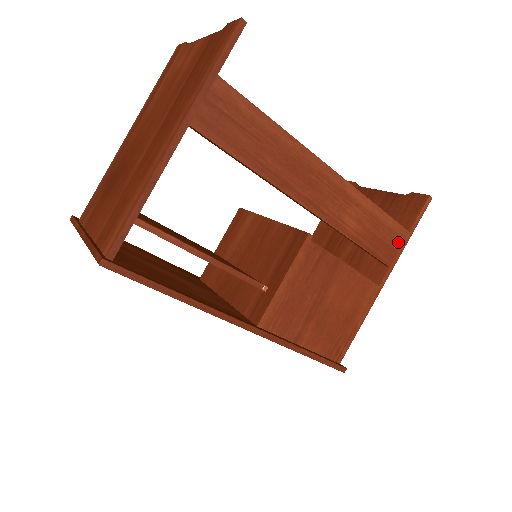
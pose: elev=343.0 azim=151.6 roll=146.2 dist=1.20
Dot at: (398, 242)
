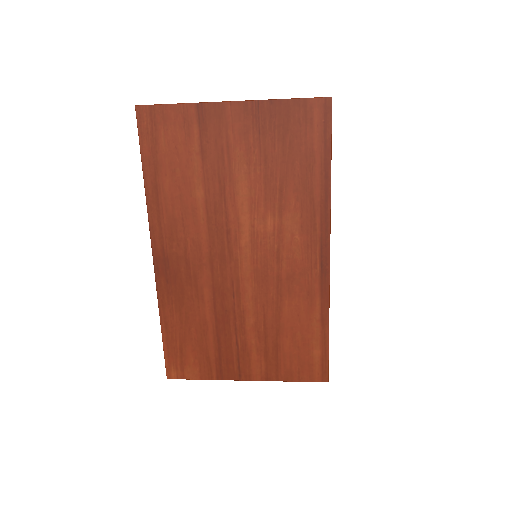
Dot at: occluded
